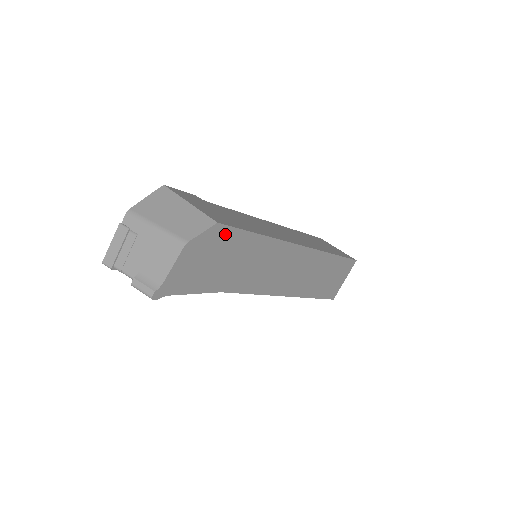
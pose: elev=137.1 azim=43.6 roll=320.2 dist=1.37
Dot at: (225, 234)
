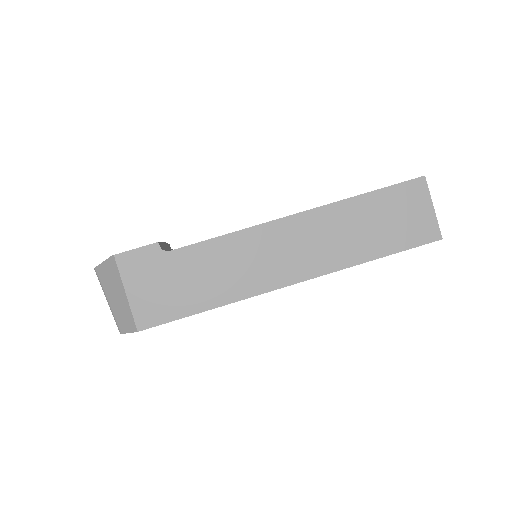
Dot at: occluded
